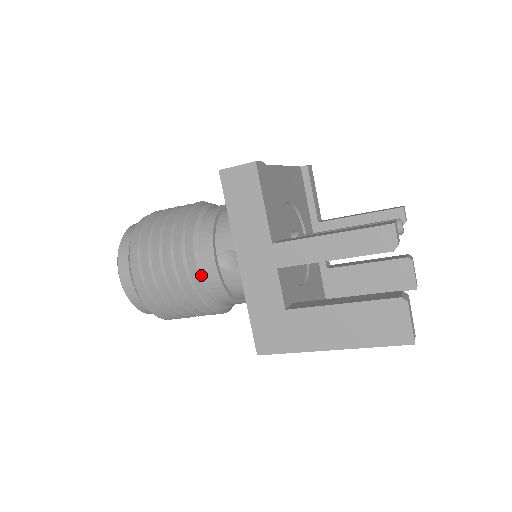
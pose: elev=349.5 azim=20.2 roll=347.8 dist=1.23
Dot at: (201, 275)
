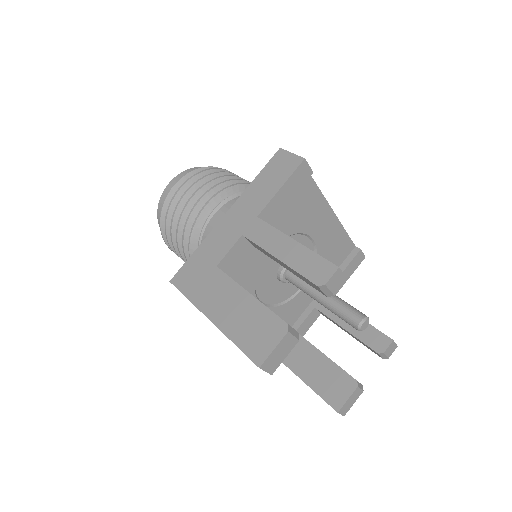
Dot at: (208, 220)
